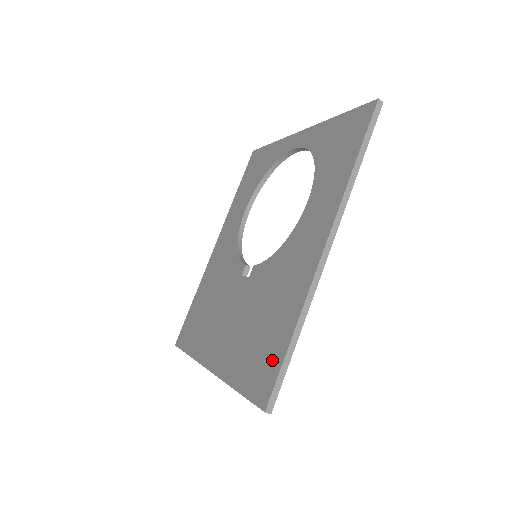
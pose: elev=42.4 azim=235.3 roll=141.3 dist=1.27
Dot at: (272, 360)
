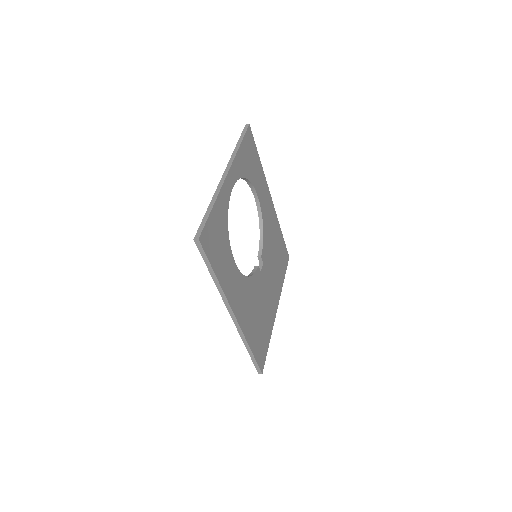
Dot at: occluded
